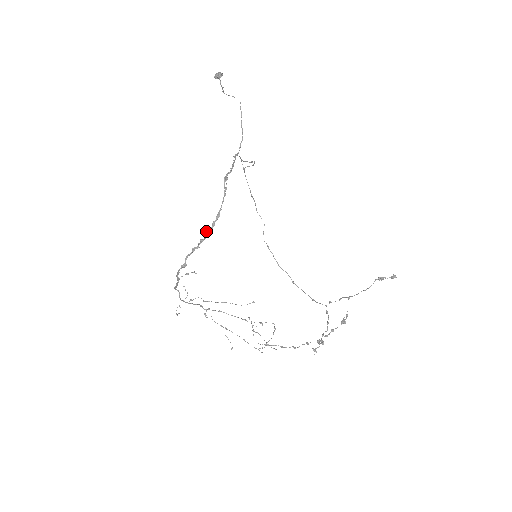
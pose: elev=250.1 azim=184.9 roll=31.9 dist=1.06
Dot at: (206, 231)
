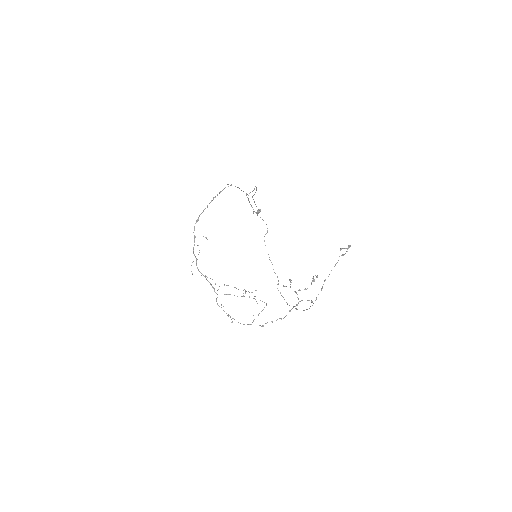
Dot at: (213, 198)
